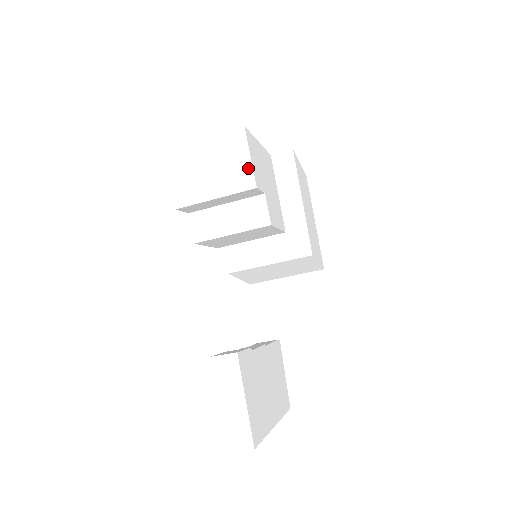
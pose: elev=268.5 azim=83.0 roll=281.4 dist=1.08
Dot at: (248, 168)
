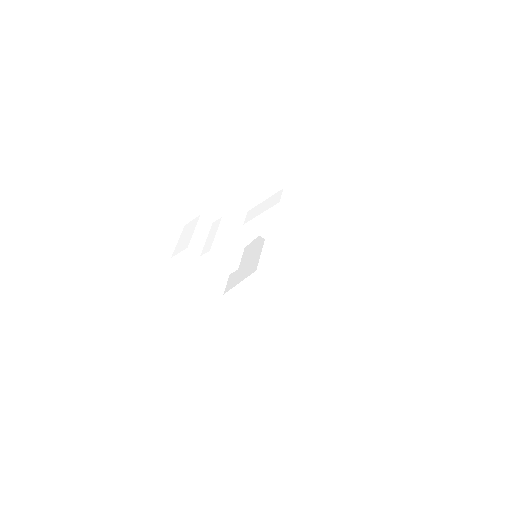
Dot at: (194, 220)
